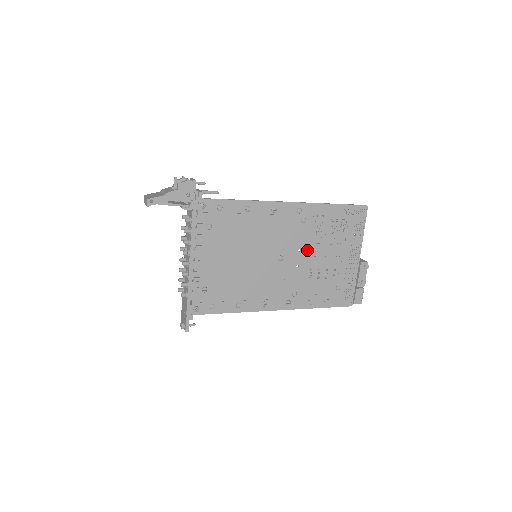
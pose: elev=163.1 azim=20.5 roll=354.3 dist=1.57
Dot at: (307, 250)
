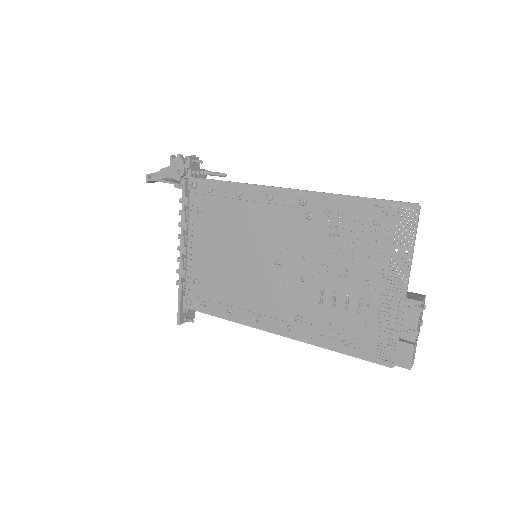
Dot at: (316, 260)
